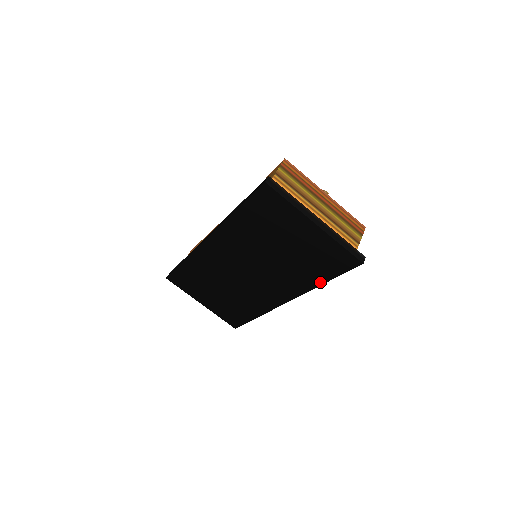
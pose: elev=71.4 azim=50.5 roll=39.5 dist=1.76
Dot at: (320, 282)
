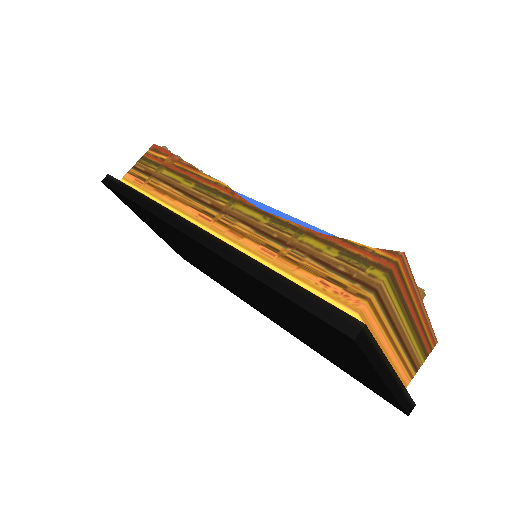
Dot at: (331, 361)
